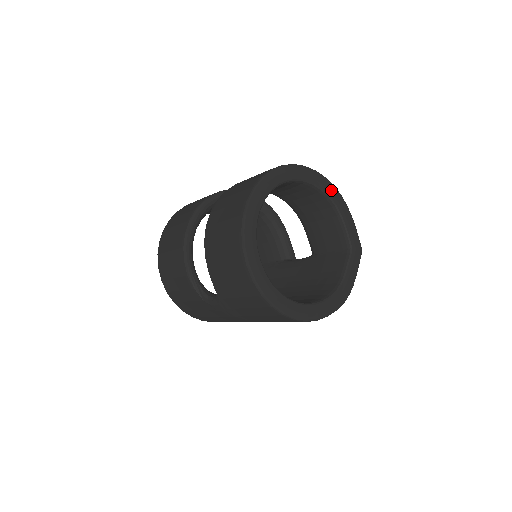
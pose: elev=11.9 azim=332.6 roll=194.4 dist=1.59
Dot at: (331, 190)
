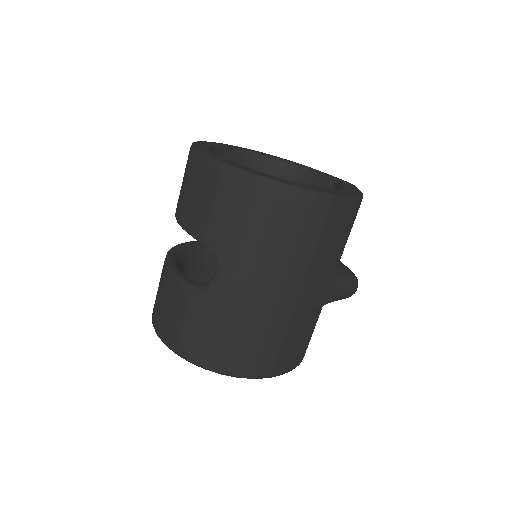
Dot at: (286, 160)
